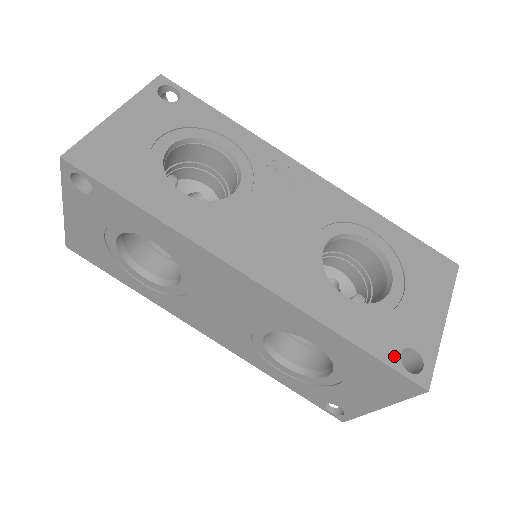
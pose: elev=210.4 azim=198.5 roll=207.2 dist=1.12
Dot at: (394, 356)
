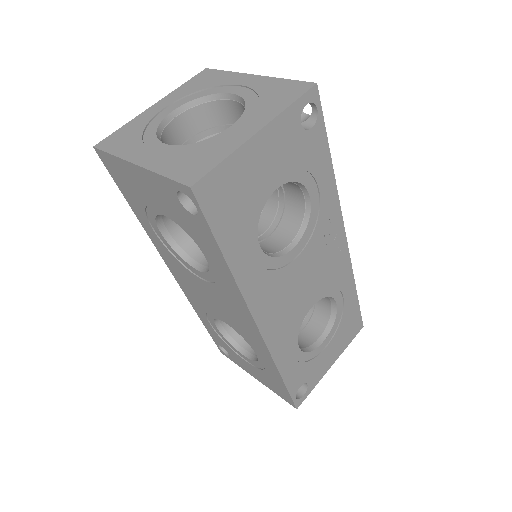
Dot at: (296, 389)
